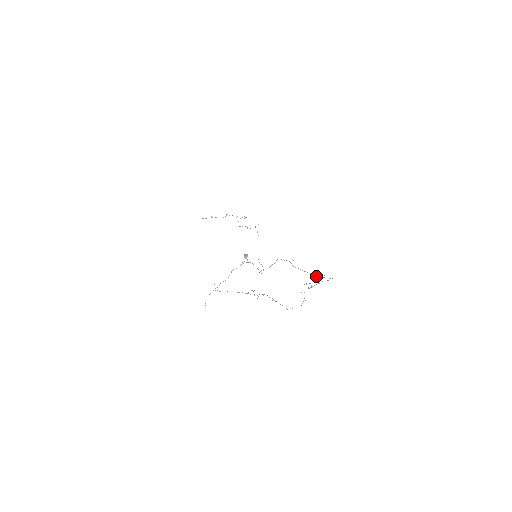
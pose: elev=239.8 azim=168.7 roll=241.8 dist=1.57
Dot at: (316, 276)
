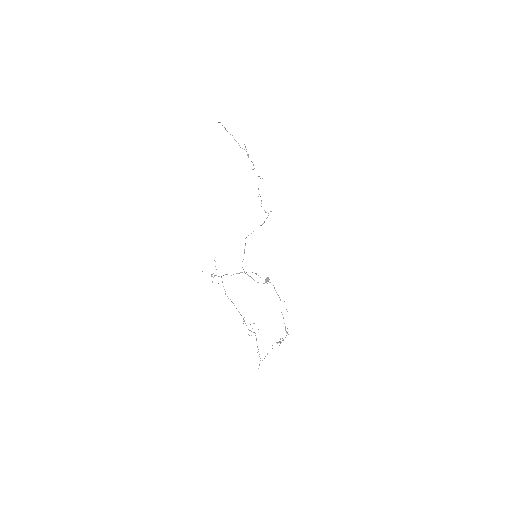
Dot at: occluded
